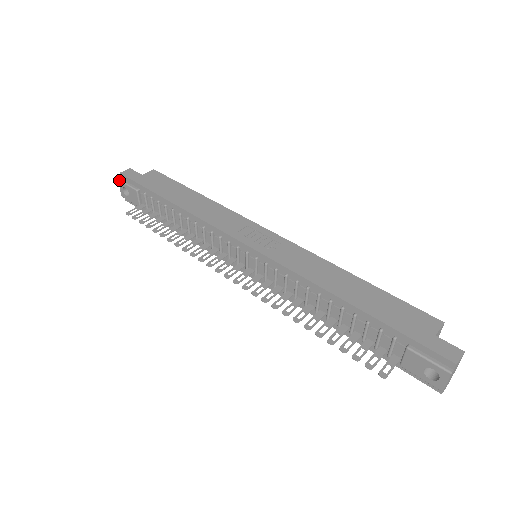
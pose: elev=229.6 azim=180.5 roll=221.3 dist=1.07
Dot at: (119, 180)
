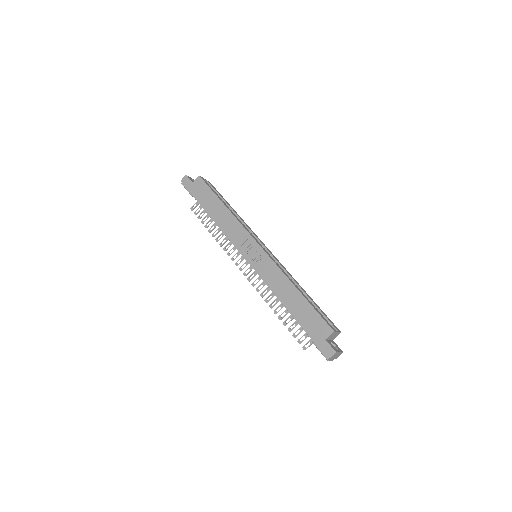
Dot at: (182, 184)
